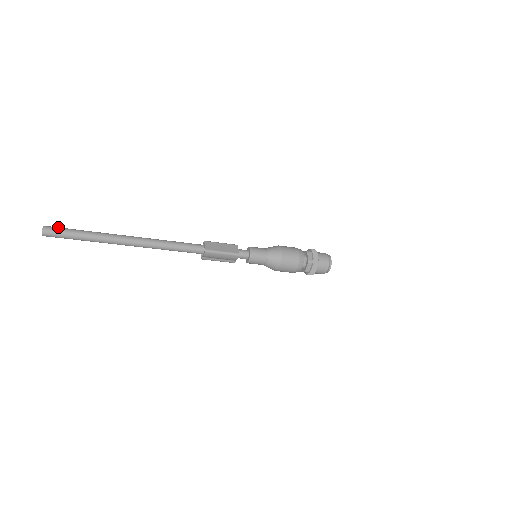
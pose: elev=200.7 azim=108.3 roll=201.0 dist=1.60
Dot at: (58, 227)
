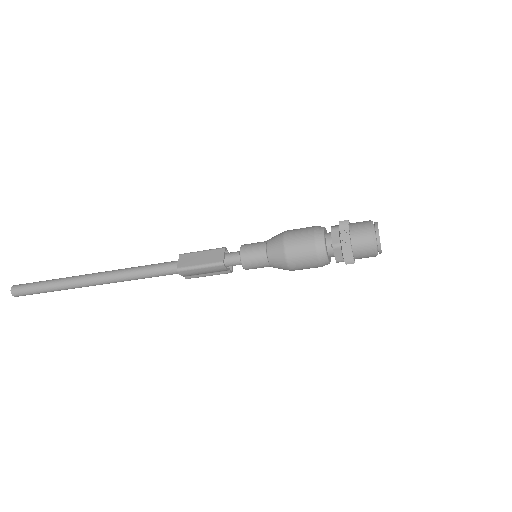
Dot at: occluded
